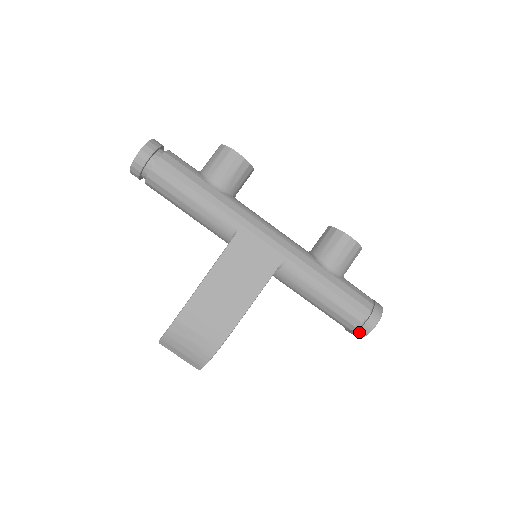
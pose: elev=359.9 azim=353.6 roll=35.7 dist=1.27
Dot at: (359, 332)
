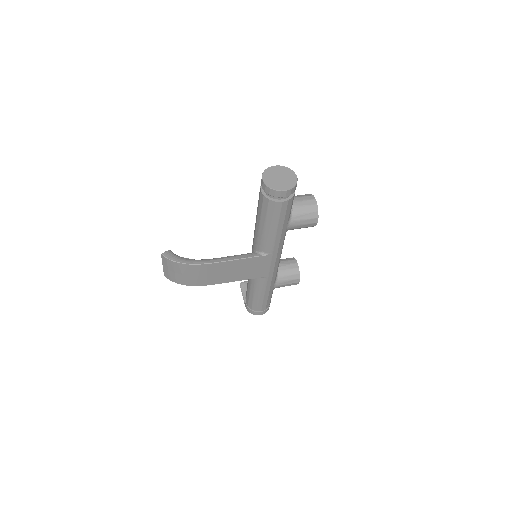
Dot at: (250, 310)
